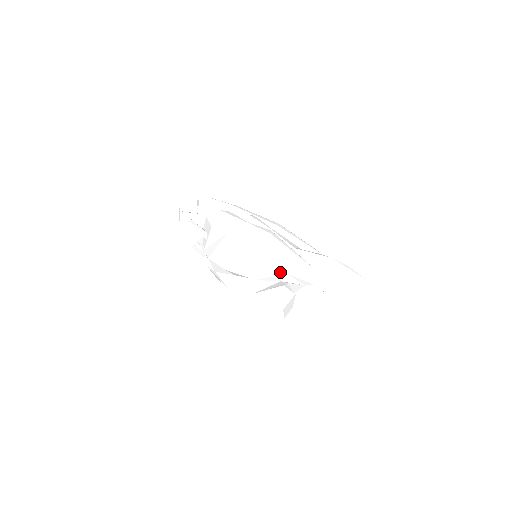
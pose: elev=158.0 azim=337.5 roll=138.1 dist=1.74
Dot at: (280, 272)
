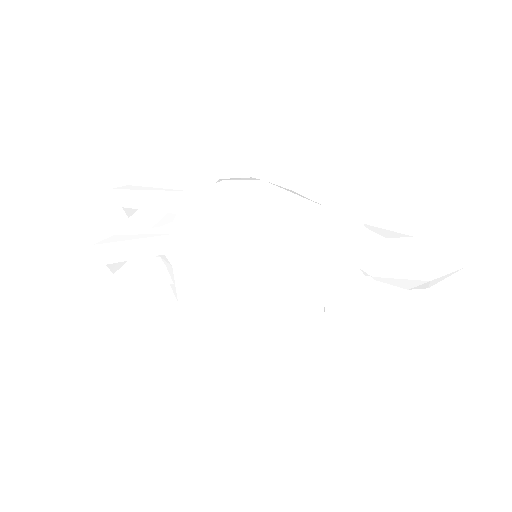
Dot at: (317, 303)
